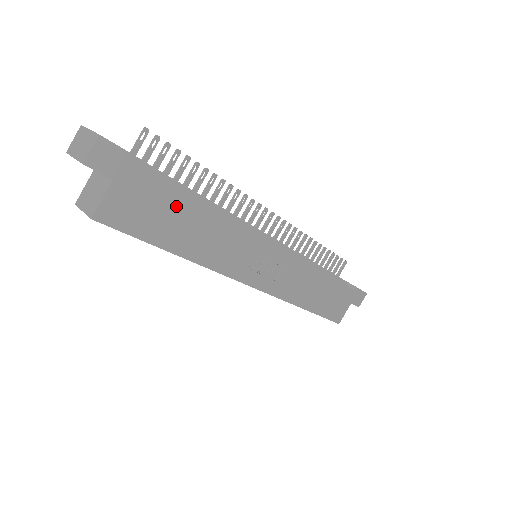
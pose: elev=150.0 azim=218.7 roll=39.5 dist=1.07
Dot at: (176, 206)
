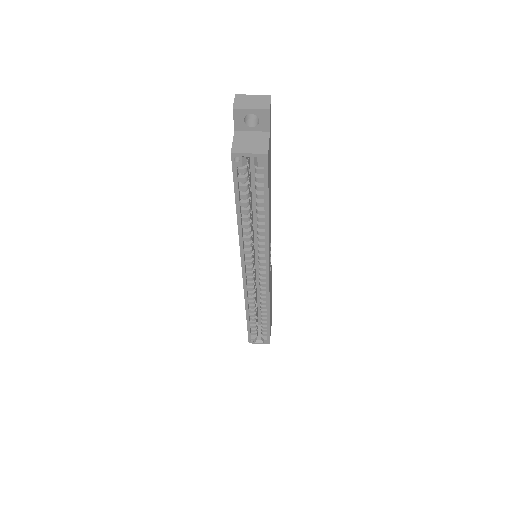
Dot at: (270, 175)
